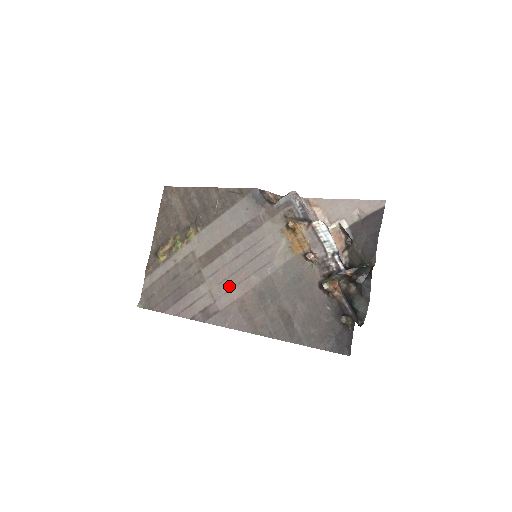
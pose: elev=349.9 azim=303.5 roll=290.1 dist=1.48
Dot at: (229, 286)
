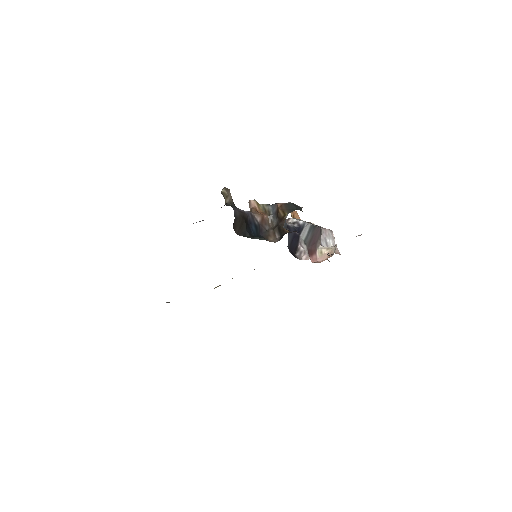
Dot at: occluded
